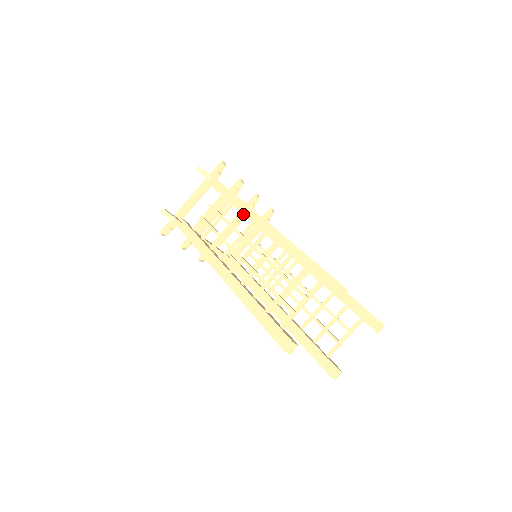
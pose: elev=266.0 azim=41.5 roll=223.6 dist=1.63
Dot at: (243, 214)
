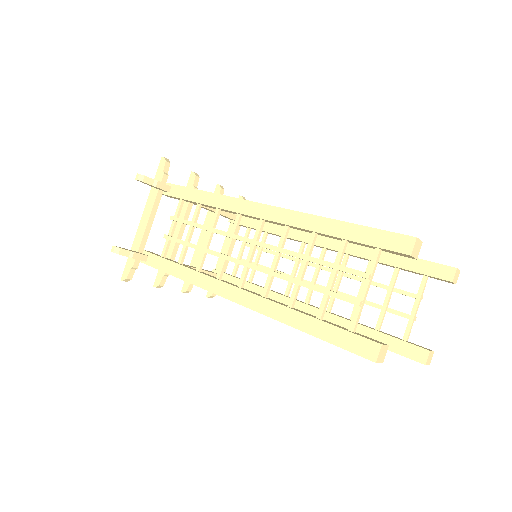
Dot at: (221, 208)
